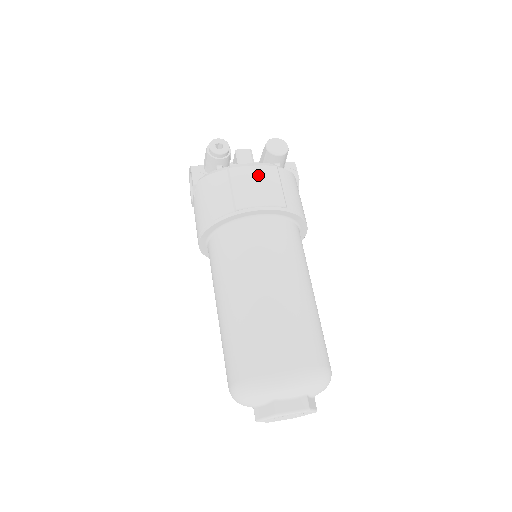
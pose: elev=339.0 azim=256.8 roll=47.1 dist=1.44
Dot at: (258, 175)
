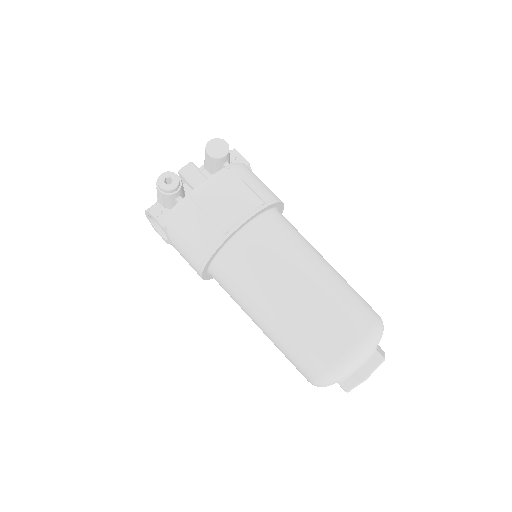
Dot at: (222, 188)
